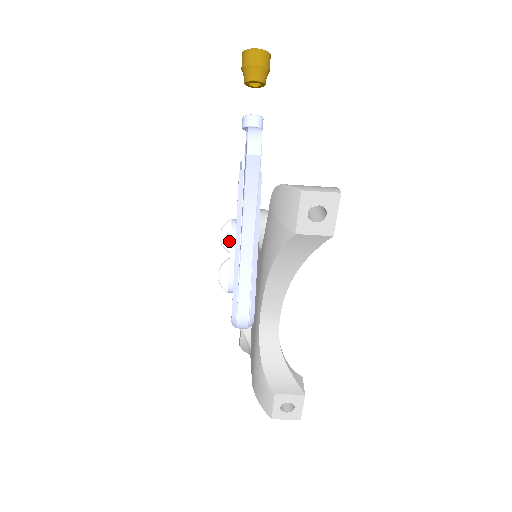
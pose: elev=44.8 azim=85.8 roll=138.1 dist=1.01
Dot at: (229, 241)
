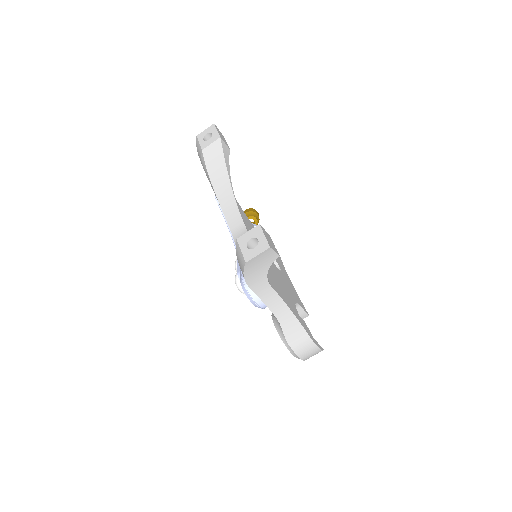
Dot at: (237, 262)
